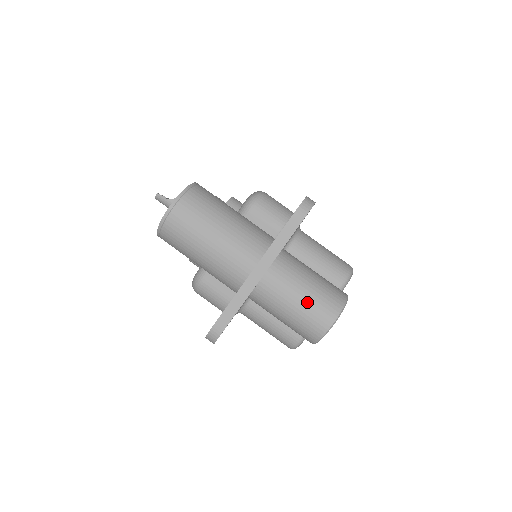
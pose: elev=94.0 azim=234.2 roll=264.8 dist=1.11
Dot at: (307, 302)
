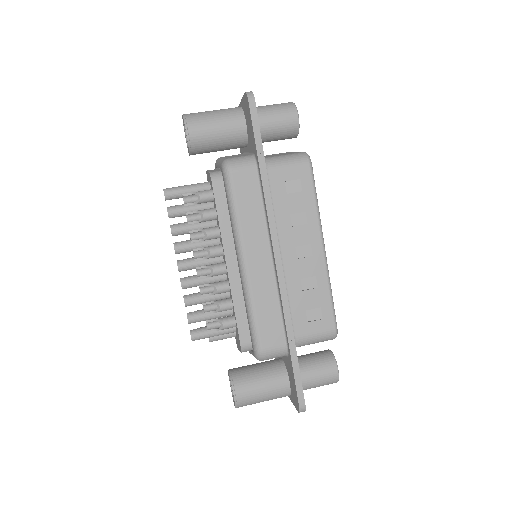
Dot at: occluded
